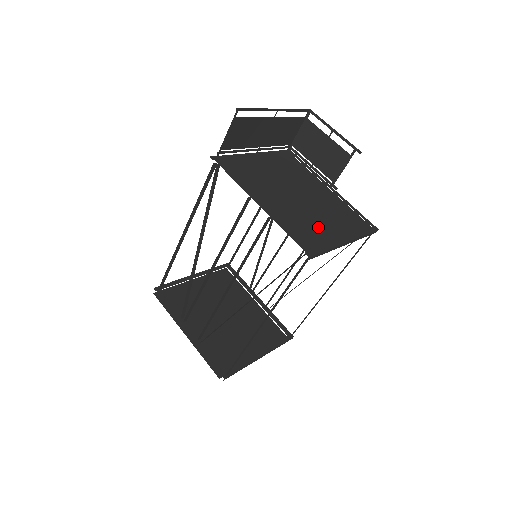
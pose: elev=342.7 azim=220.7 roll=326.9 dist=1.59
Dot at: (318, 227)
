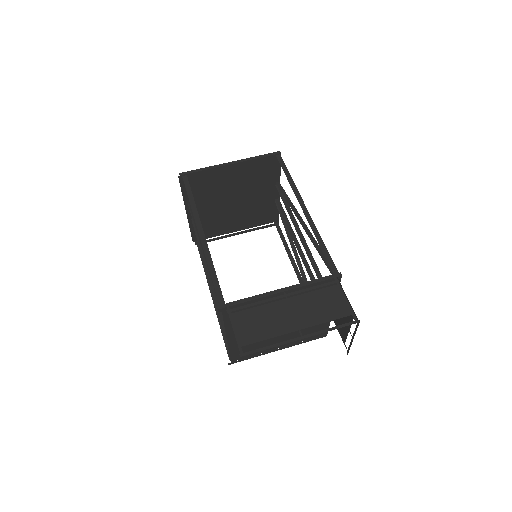
Dot at: (266, 344)
